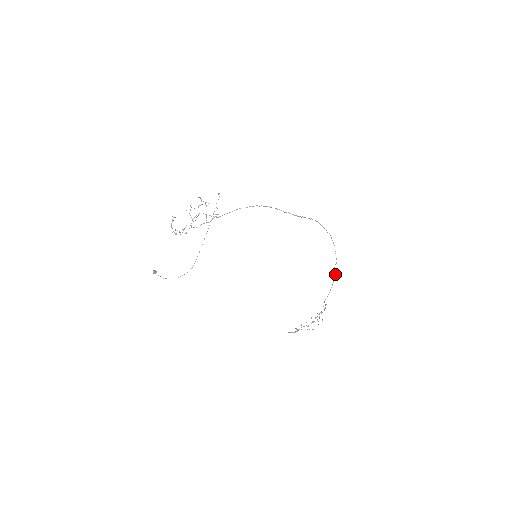
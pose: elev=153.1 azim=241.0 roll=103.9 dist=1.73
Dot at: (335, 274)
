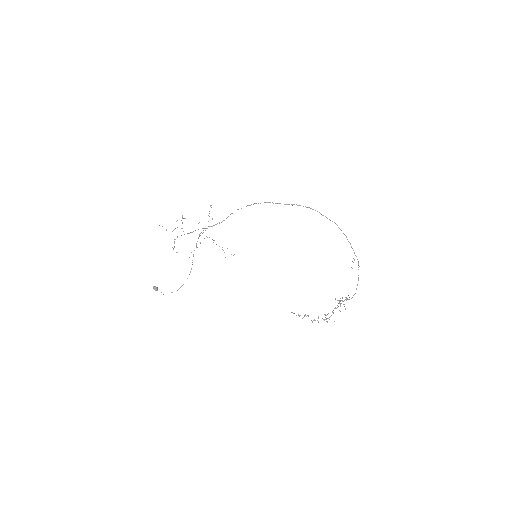
Dot at: (358, 269)
